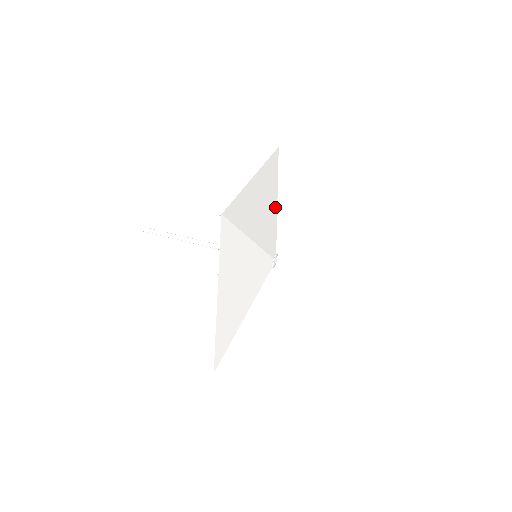
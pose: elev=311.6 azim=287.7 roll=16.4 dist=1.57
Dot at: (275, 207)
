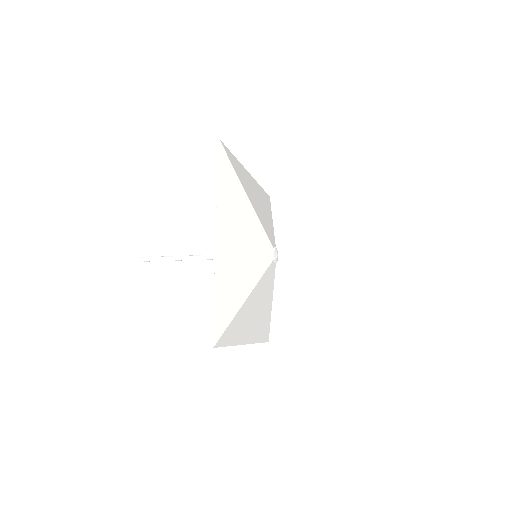
Dot at: (271, 222)
